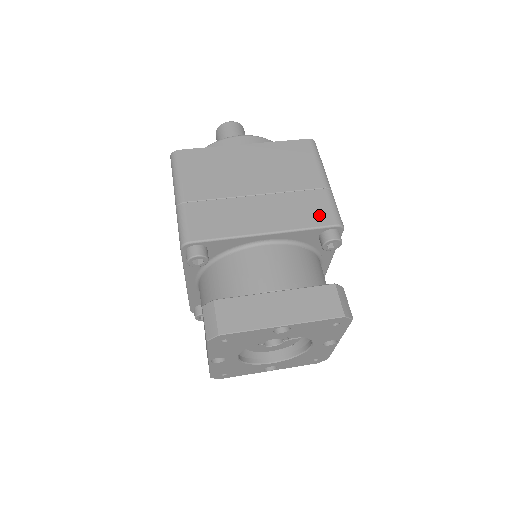
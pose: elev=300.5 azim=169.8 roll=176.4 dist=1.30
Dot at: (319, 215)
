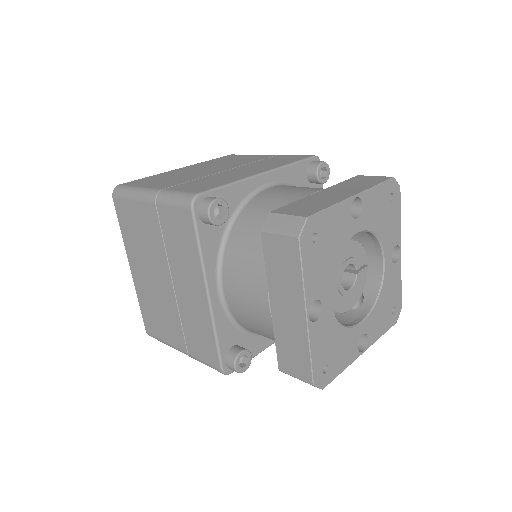
Dot at: (293, 158)
